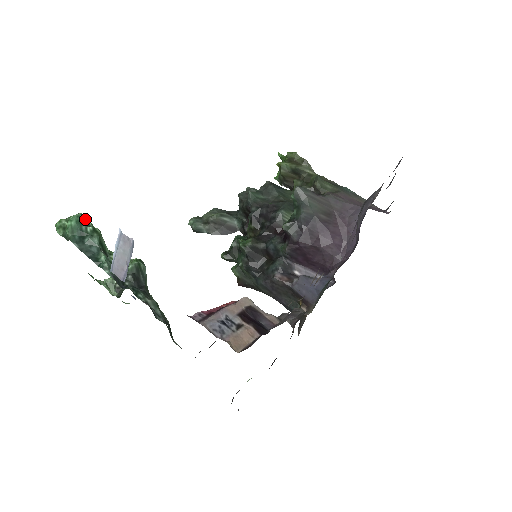
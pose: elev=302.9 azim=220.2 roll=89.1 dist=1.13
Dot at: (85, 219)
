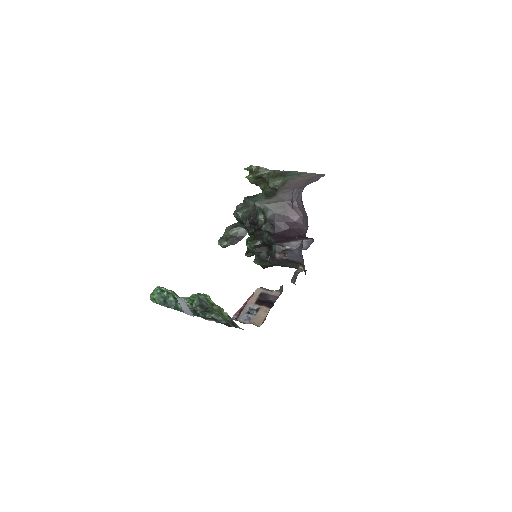
Dot at: (160, 289)
